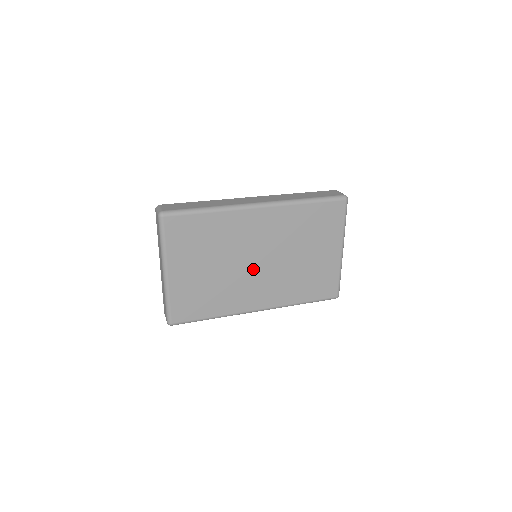
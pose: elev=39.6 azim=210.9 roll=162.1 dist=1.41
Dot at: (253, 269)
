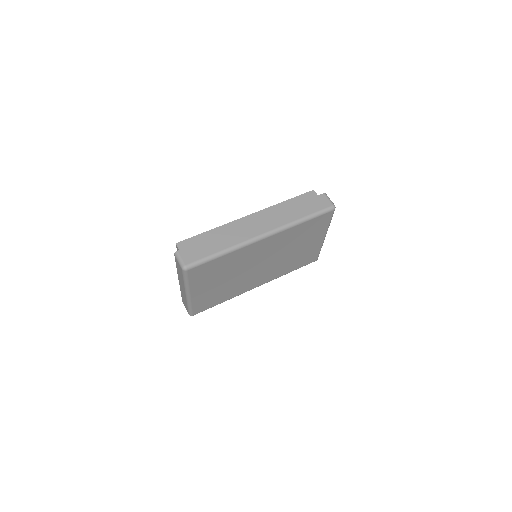
Dot at: (255, 270)
